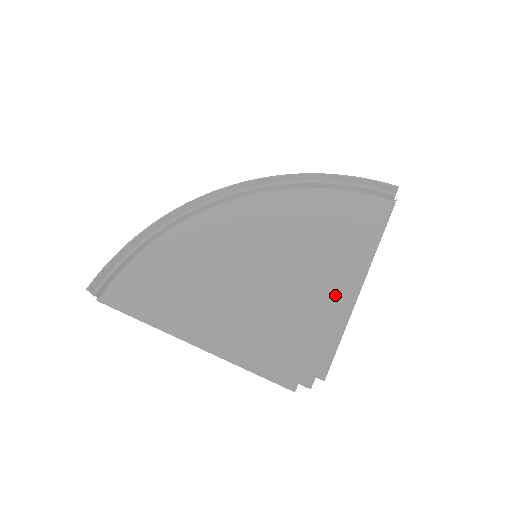
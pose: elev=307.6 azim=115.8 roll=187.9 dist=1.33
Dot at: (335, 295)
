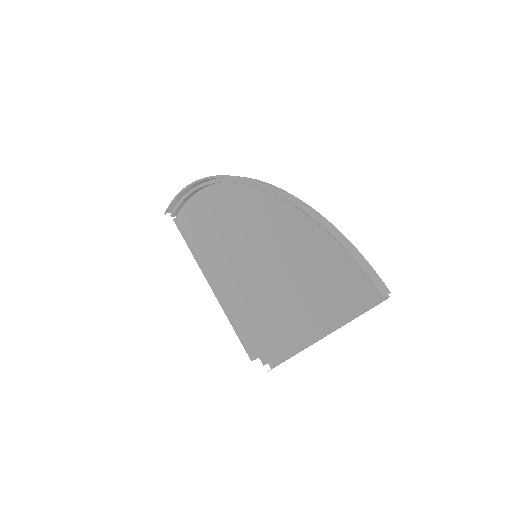
Dot at: (296, 331)
